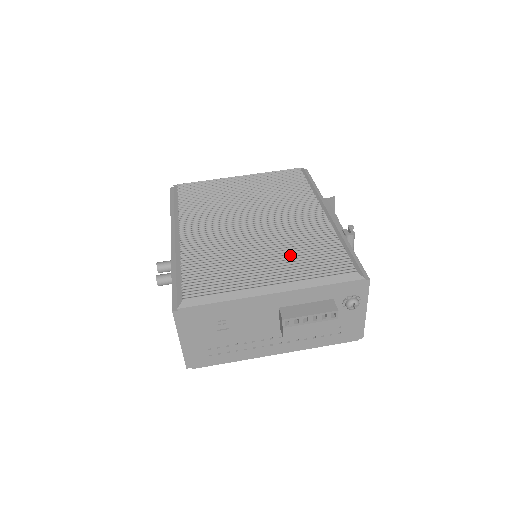
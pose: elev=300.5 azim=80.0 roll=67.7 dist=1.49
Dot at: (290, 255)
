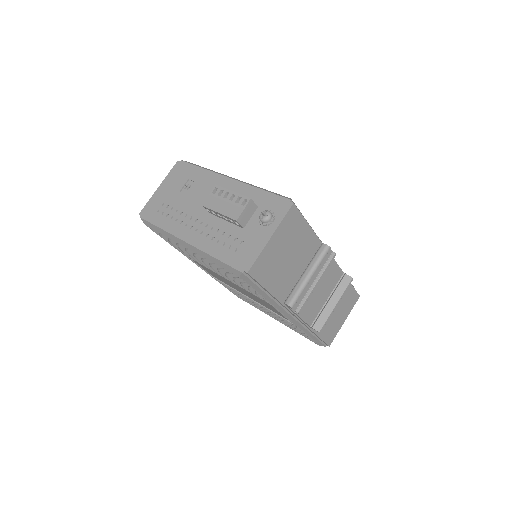
Dot at: occluded
